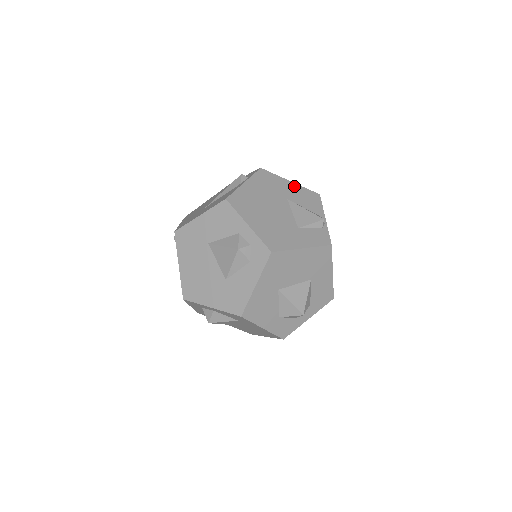
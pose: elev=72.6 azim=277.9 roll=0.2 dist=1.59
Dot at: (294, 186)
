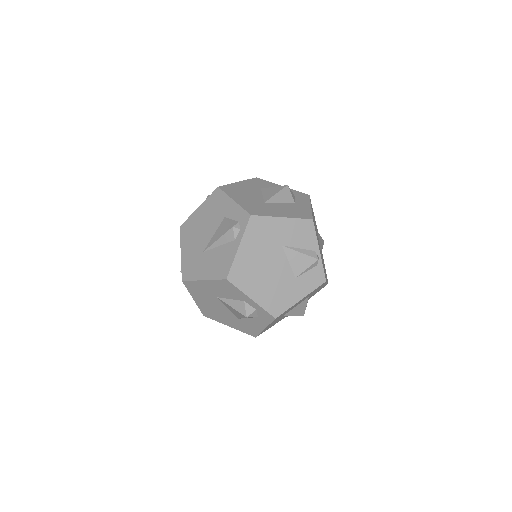
Dot at: (287, 223)
